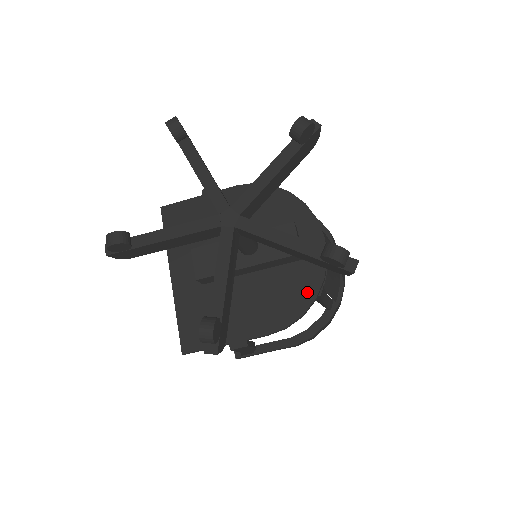
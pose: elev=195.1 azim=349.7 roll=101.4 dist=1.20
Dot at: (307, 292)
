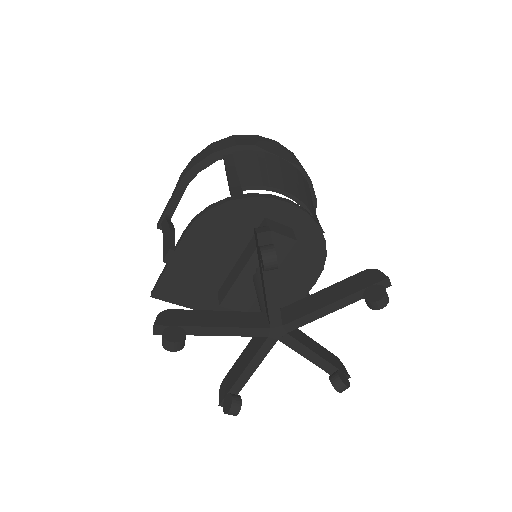
Dot at: (316, 243)
